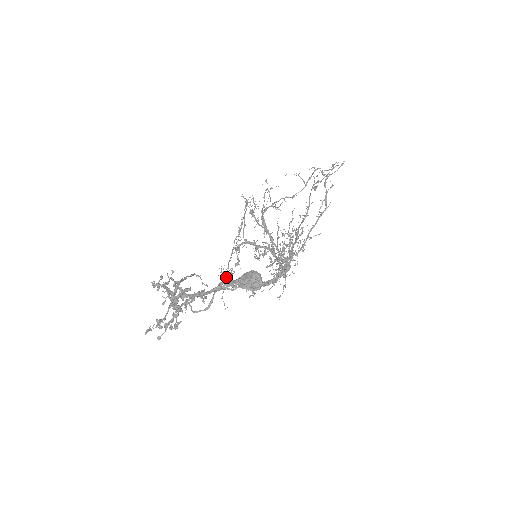
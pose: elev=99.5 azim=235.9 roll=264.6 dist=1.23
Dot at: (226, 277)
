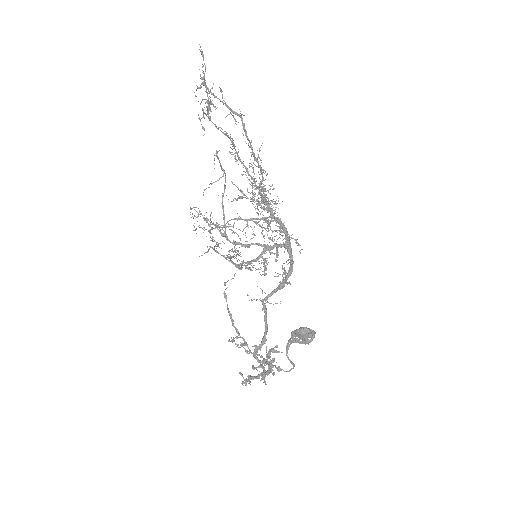
Dot at: occluded
